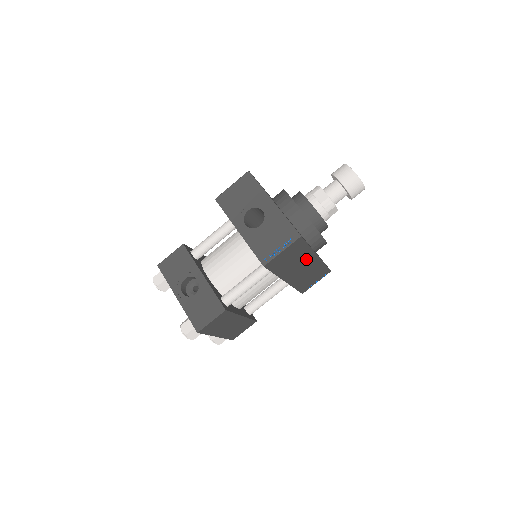
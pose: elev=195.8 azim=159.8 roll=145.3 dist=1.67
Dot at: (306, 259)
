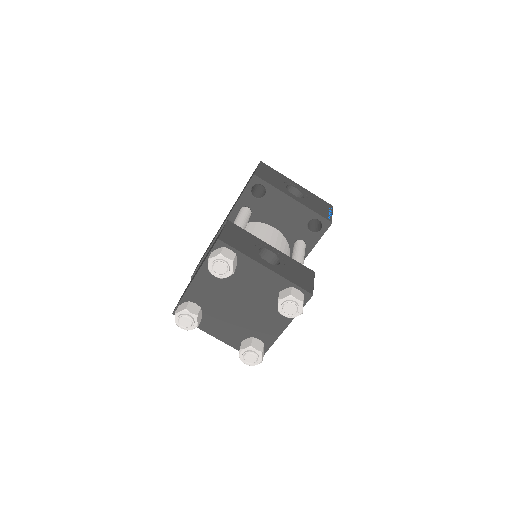
Dot at: occluded
